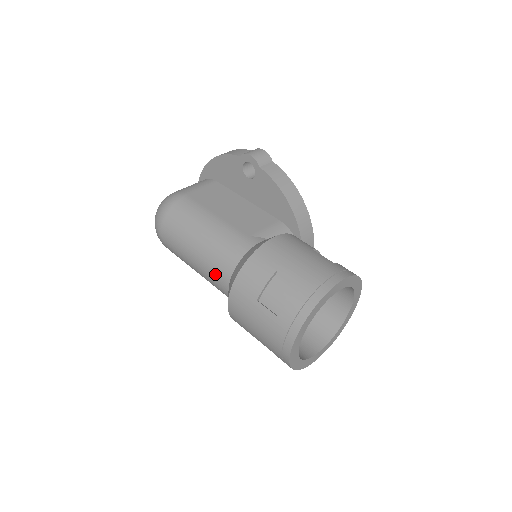
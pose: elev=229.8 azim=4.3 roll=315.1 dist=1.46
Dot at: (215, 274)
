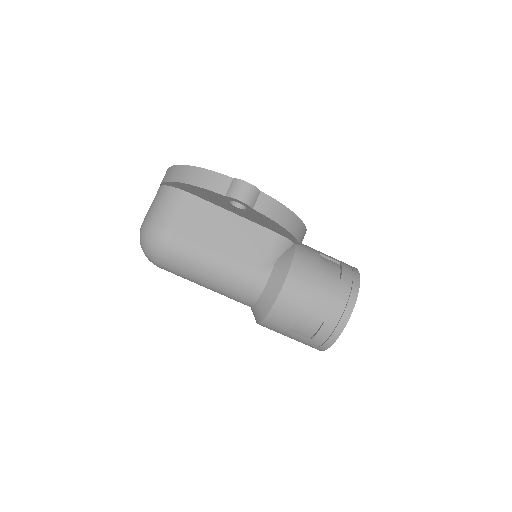
Dot at: (235, 300)
